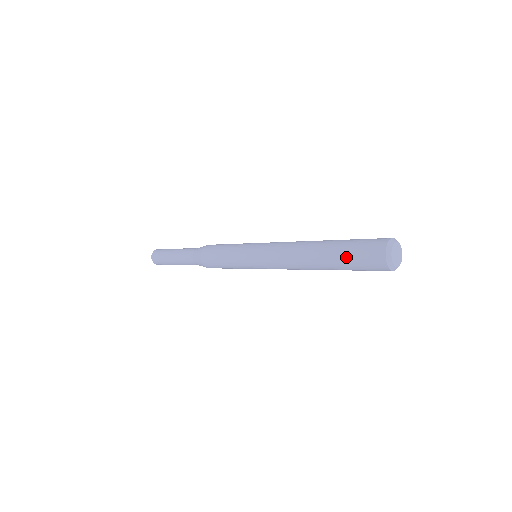
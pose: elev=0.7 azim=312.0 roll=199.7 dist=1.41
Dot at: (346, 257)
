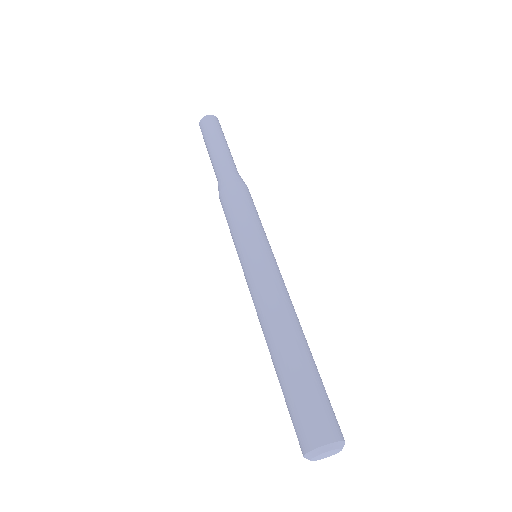
Dot at: (293, 391)
